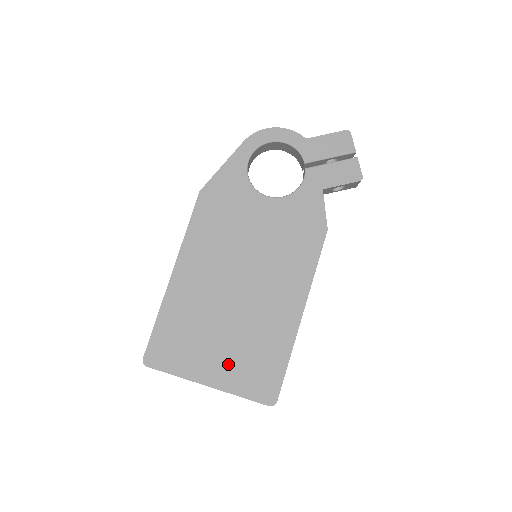
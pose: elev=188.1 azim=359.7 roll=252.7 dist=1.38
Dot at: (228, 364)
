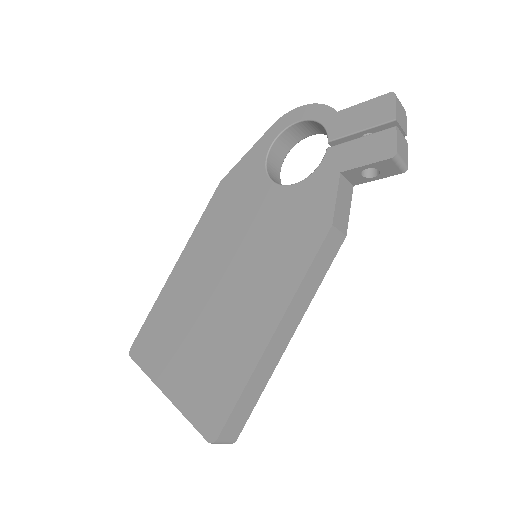
Dot at: (188, 375)
